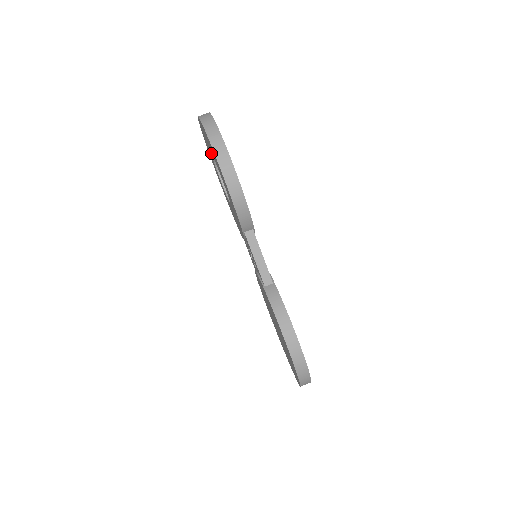
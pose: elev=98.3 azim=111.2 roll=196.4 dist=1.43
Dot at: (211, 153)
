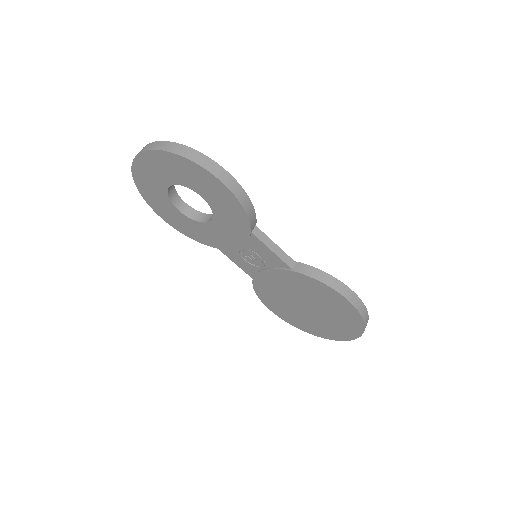
Dot at: (169, 183)
